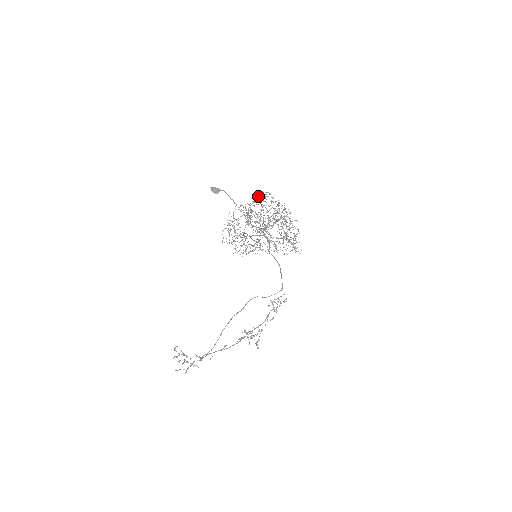
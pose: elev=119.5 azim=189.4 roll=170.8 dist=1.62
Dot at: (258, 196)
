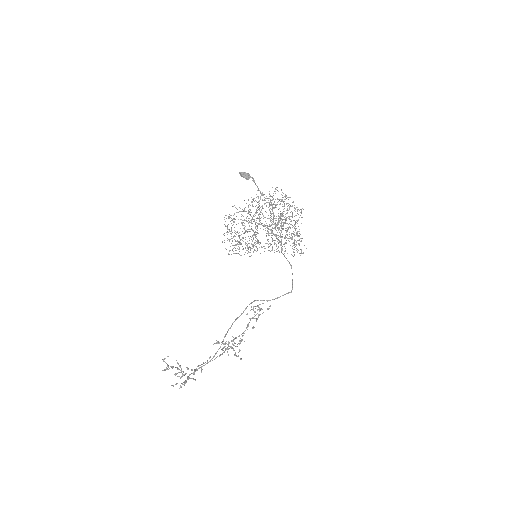
Dot at: (269, 191)
